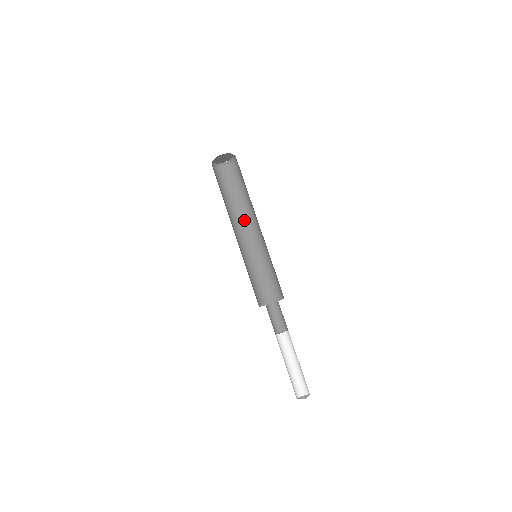
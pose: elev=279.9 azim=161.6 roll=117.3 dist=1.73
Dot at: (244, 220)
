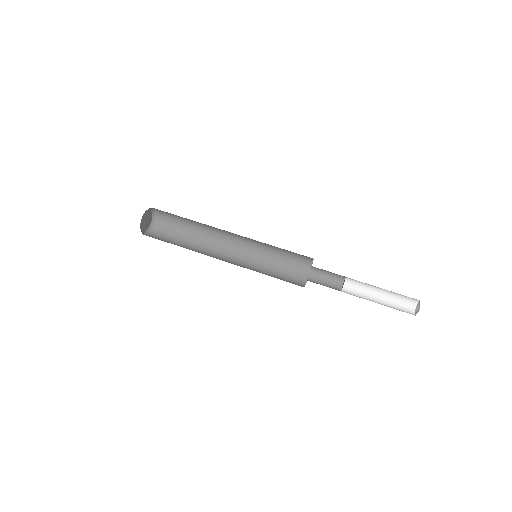
Dot at: (213, 250)
